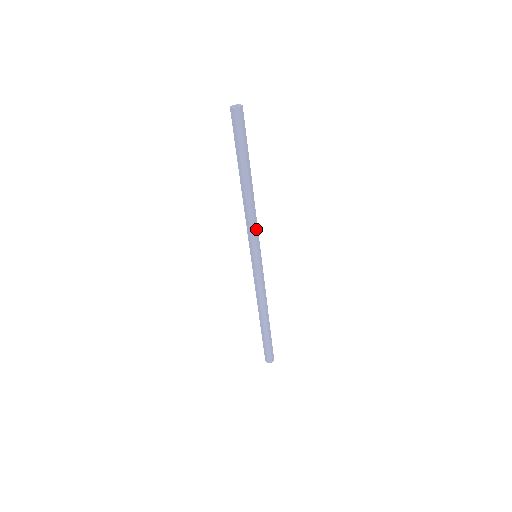
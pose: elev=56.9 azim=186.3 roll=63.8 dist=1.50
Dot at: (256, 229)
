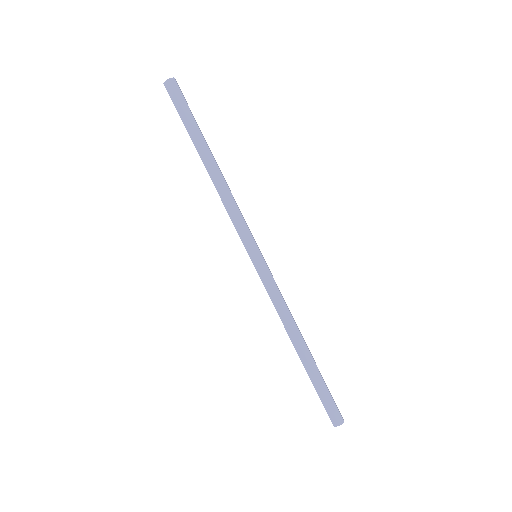
Dot at: (242, 216)
